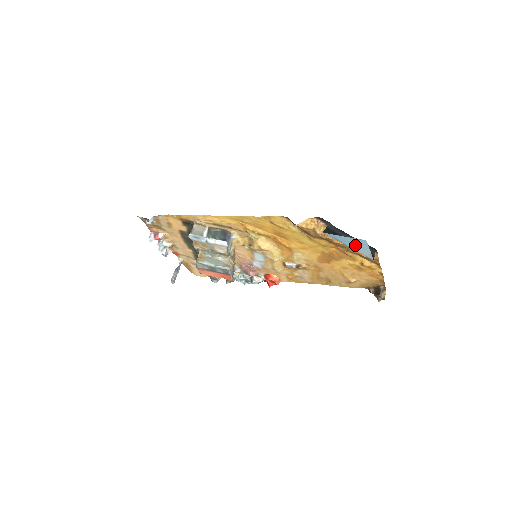
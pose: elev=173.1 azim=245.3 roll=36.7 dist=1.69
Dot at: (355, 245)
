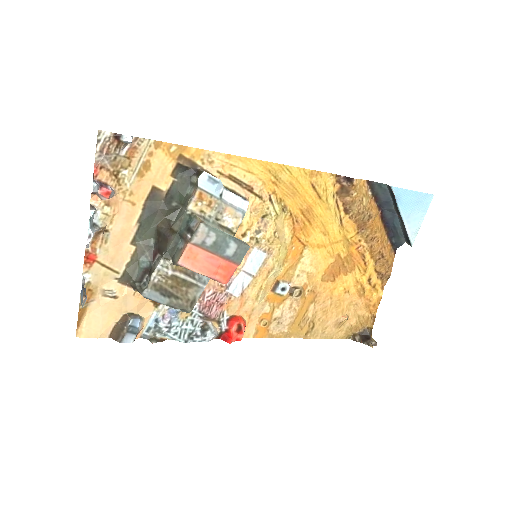
Dot at: (412, 211)
